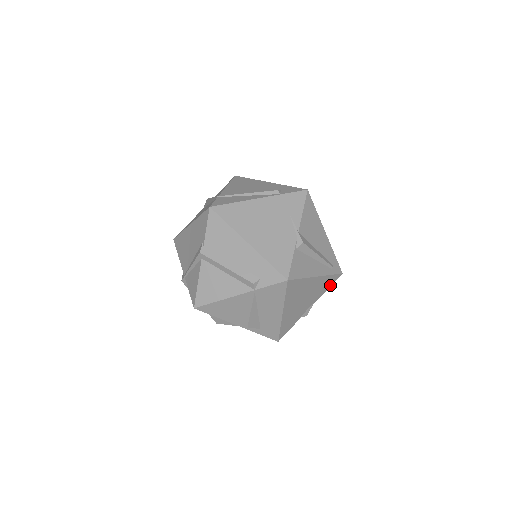
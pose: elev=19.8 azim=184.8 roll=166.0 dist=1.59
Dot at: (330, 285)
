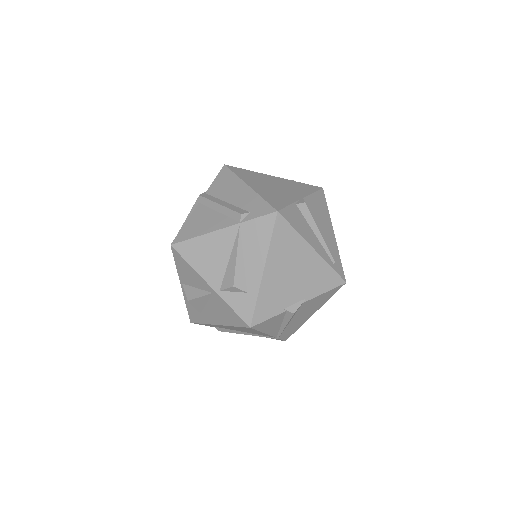
Dot at: (329, 288)
